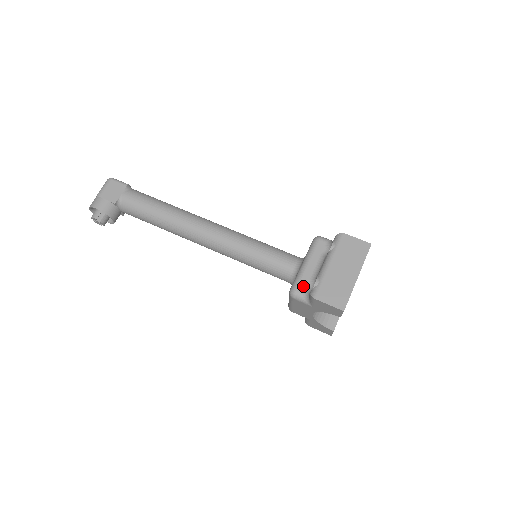
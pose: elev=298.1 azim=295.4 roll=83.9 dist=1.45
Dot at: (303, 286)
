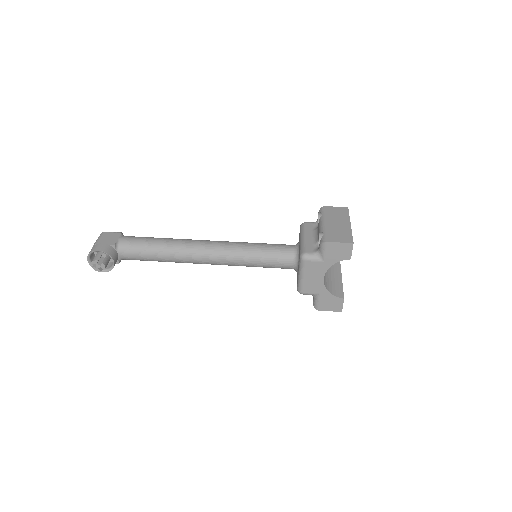
Dot at: (310, 249)
